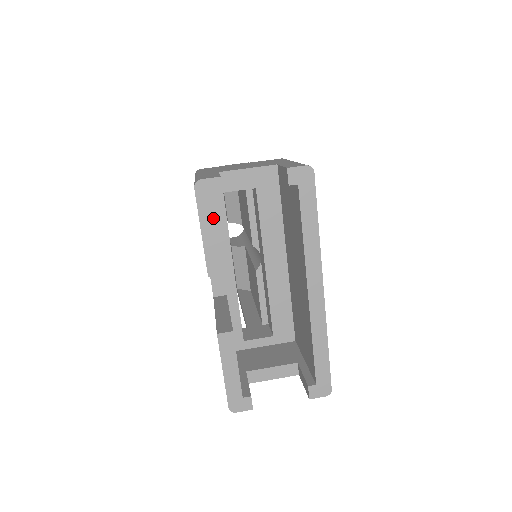
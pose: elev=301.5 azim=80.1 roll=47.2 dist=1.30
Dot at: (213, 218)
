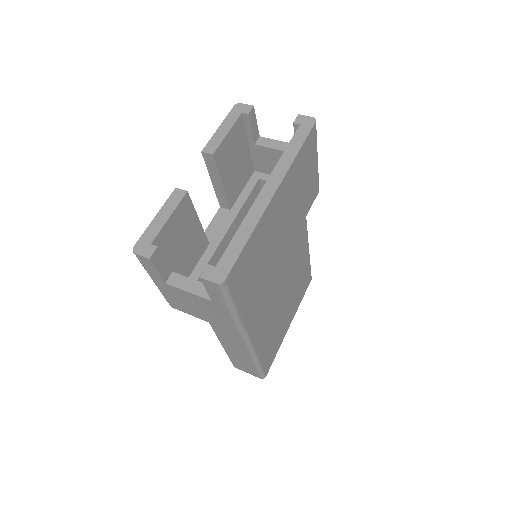
Dot at: (232, 123)
